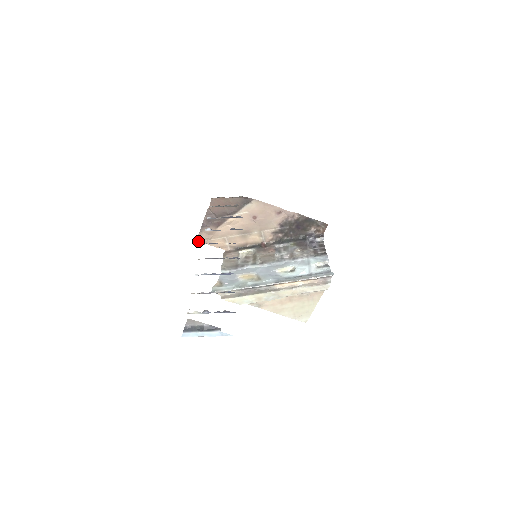
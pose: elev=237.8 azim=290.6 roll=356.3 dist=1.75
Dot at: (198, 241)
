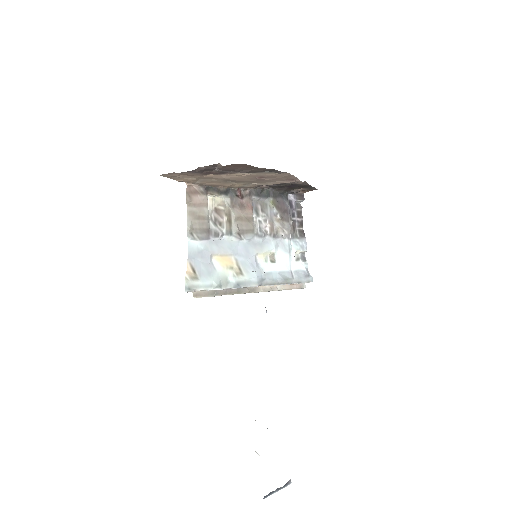
Dot at: (161, 175)
